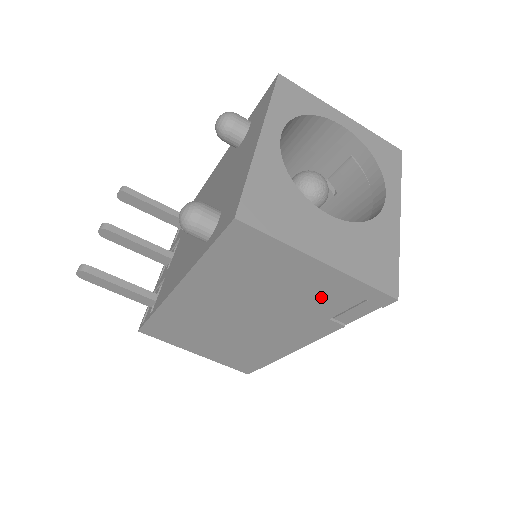
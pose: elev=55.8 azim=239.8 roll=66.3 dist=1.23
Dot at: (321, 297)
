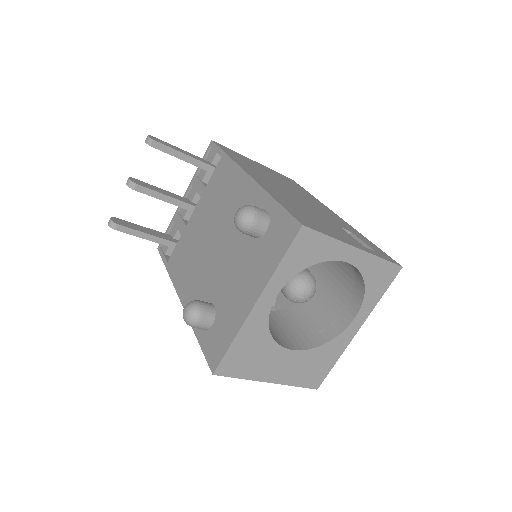
Dot at: occluded
